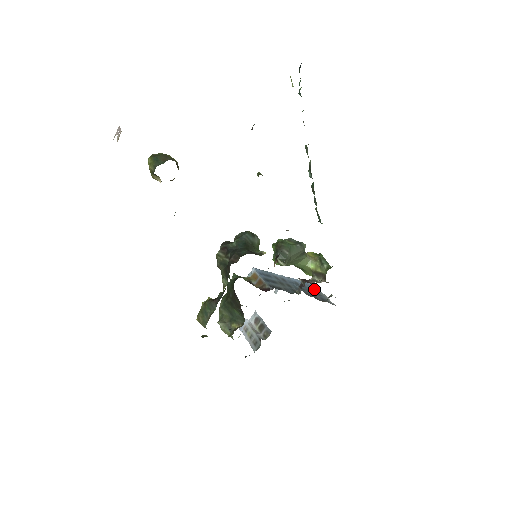
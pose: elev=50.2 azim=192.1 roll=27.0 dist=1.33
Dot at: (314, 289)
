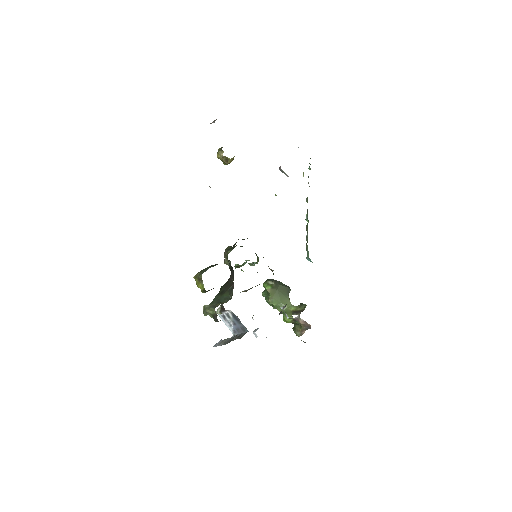
Dot at: occluded
